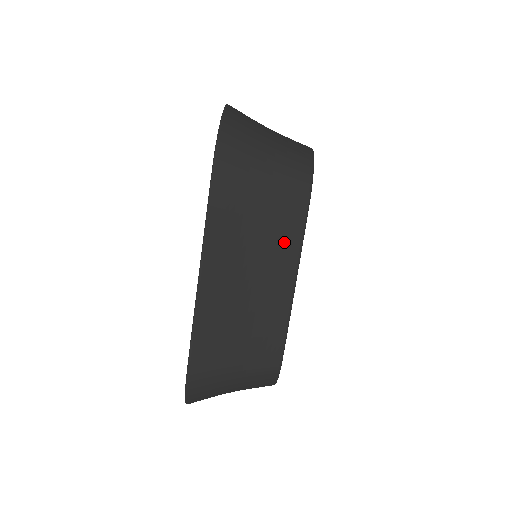
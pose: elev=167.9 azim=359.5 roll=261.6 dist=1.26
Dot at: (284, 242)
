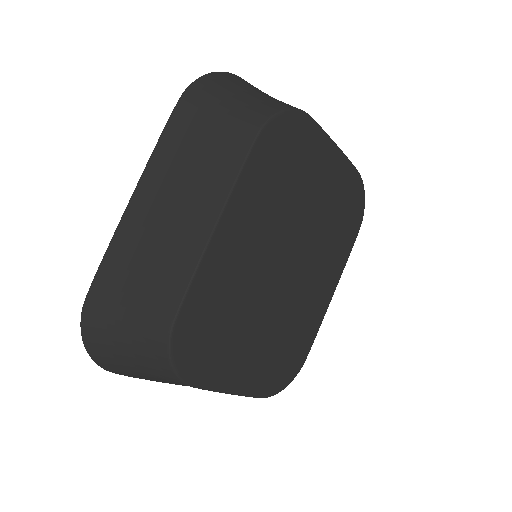
Dot at: (219, 175)
